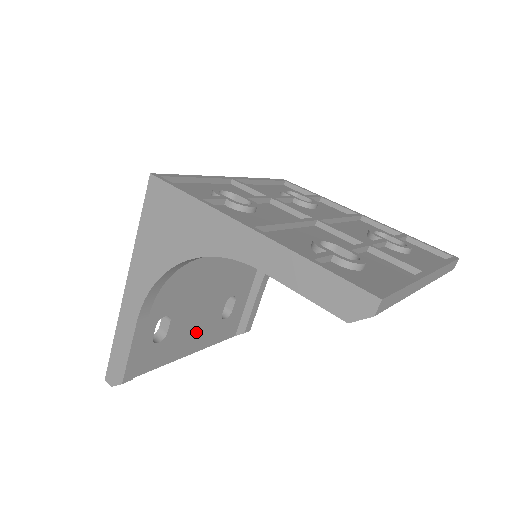
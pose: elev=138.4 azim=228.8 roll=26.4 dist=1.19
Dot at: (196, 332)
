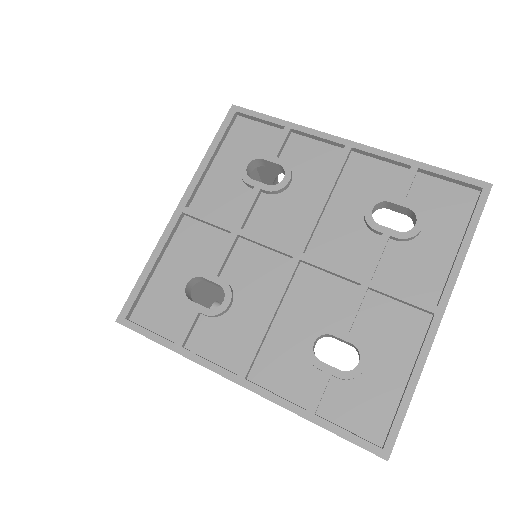
Dot at: occluded
